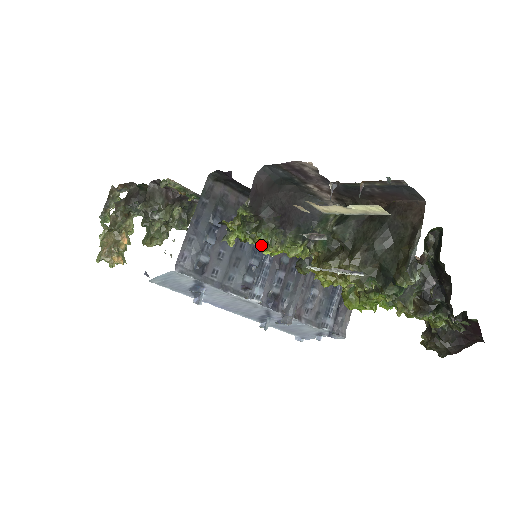
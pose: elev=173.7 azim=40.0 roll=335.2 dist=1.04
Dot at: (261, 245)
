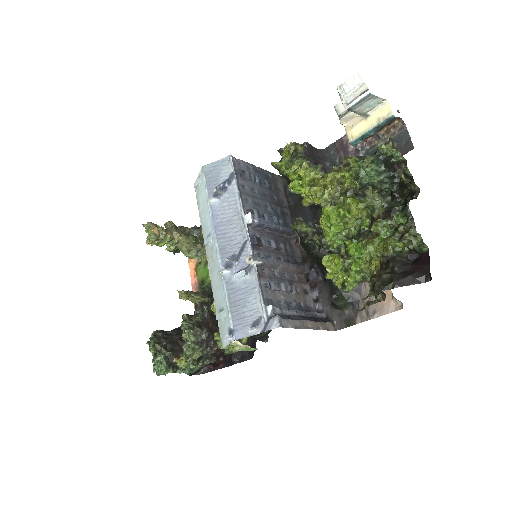
Dot at: (291, 175)
